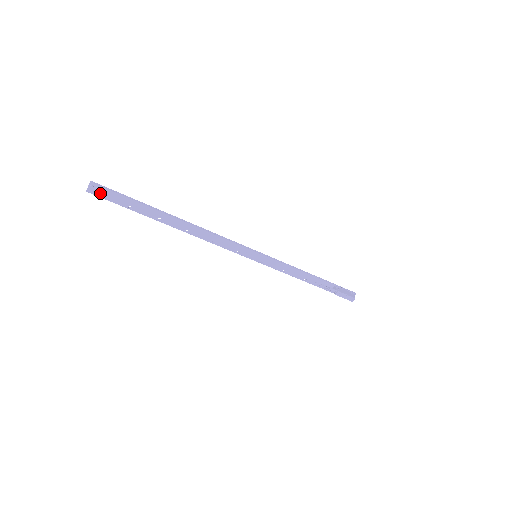
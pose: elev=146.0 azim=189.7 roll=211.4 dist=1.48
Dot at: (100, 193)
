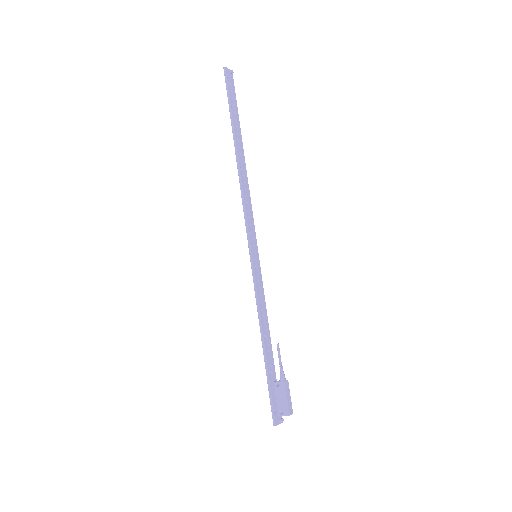
Dot at: (229, 79)
